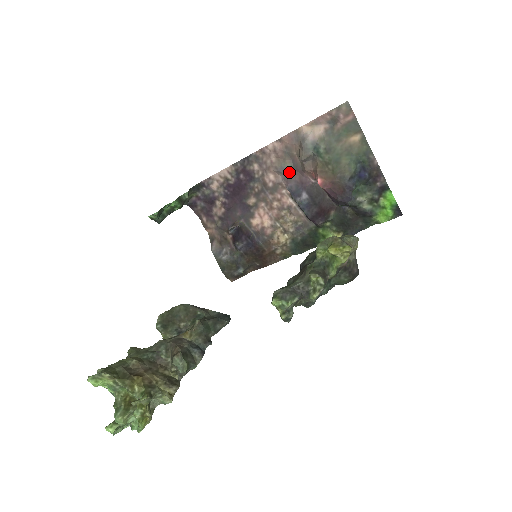
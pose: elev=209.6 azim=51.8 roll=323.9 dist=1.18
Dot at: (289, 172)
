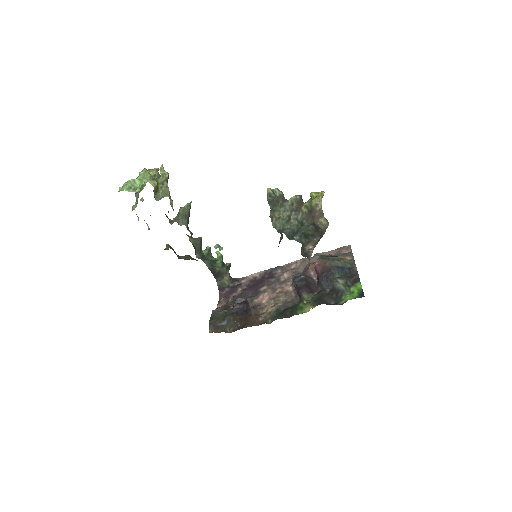
Dot at: occluded
